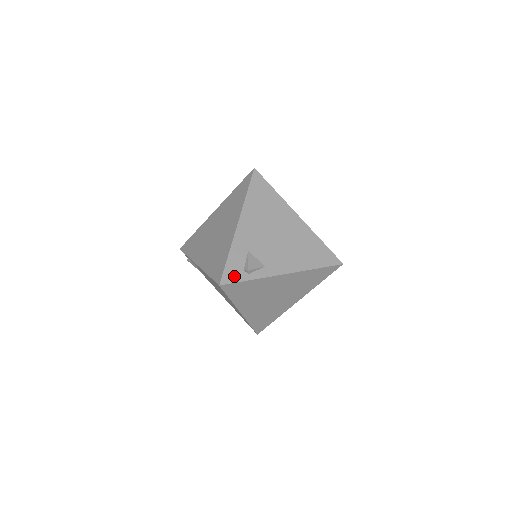
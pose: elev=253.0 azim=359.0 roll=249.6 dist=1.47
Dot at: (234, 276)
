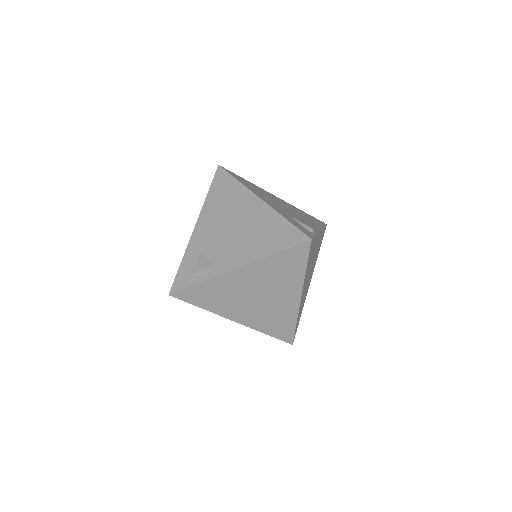
Dot at: (183, 282)
